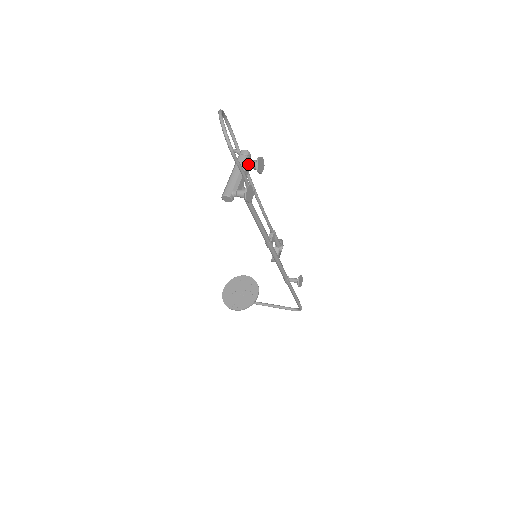
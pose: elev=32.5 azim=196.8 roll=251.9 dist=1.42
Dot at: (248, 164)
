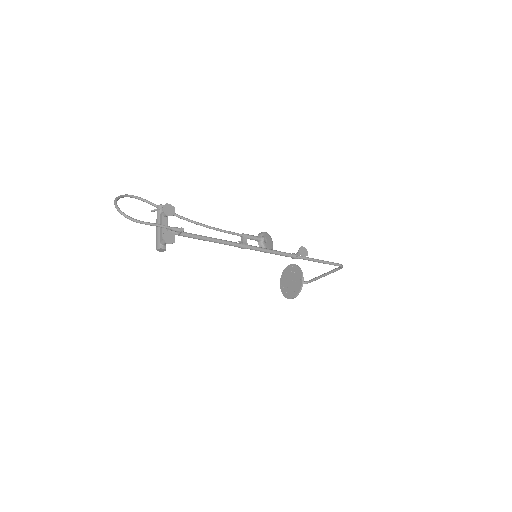
Dot at: (162, 215)
